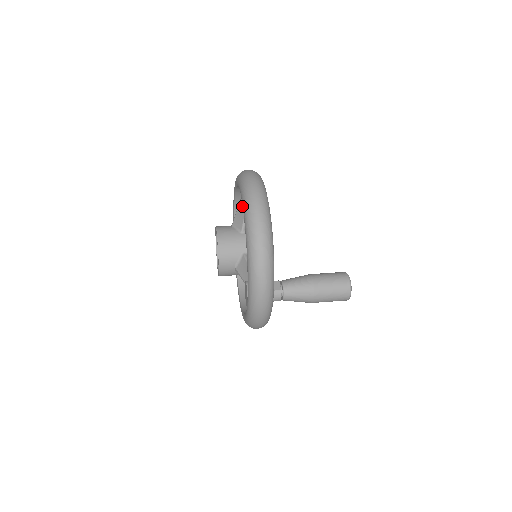
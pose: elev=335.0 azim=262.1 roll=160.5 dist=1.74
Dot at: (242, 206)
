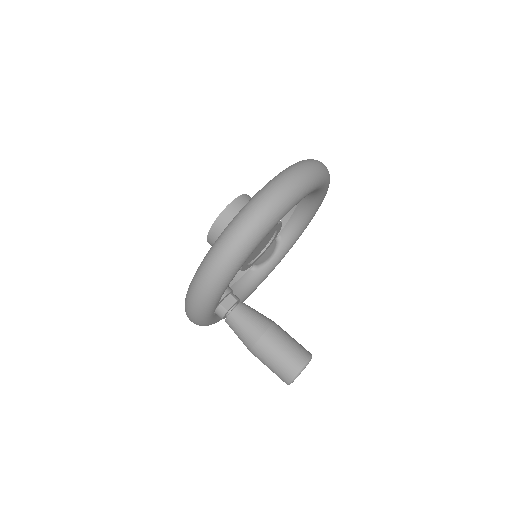
Dot at: occluded
